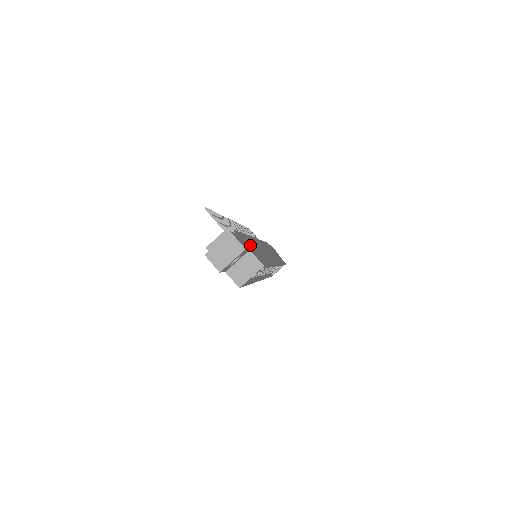
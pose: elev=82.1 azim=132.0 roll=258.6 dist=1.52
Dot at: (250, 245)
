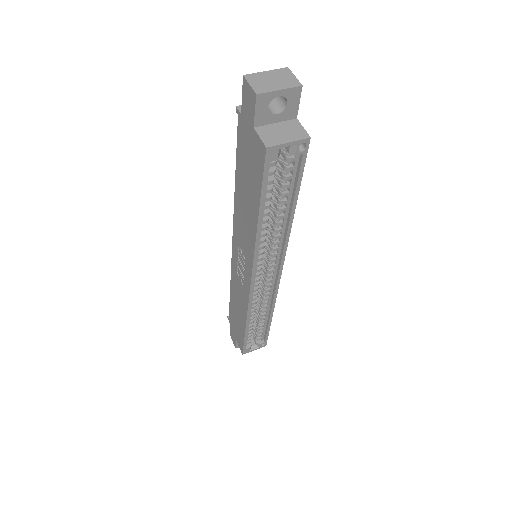
Dot at: occluded
